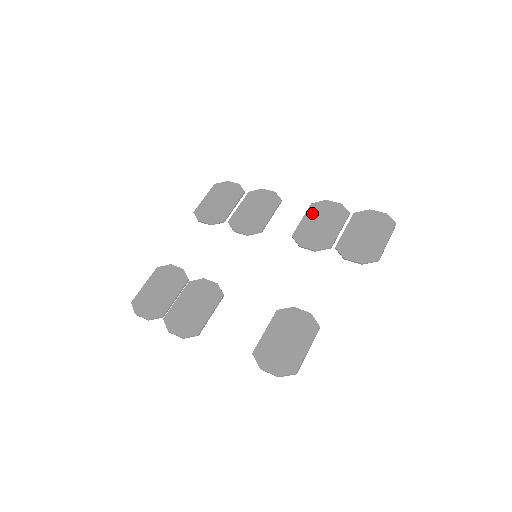
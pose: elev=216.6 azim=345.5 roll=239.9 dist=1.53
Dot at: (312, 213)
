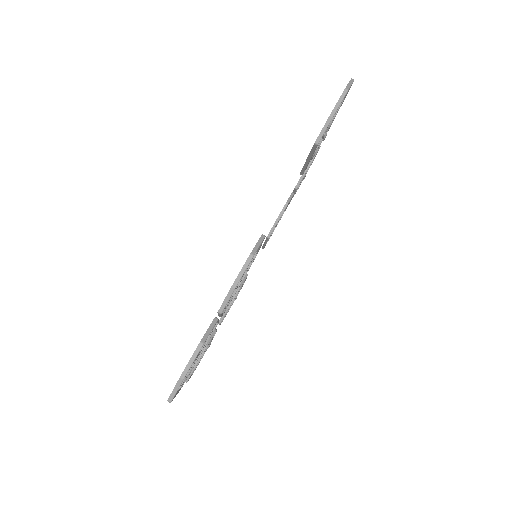
Dot at: occluded
